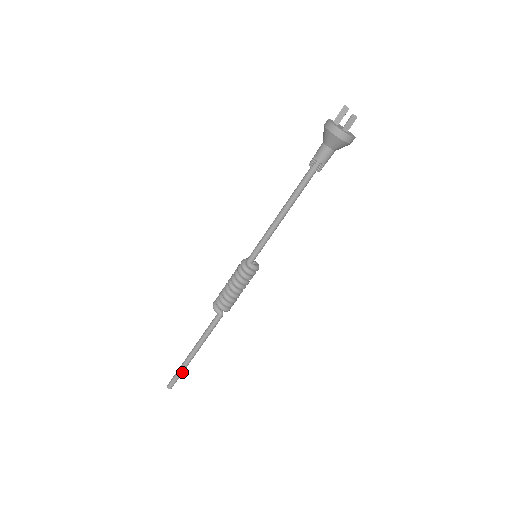
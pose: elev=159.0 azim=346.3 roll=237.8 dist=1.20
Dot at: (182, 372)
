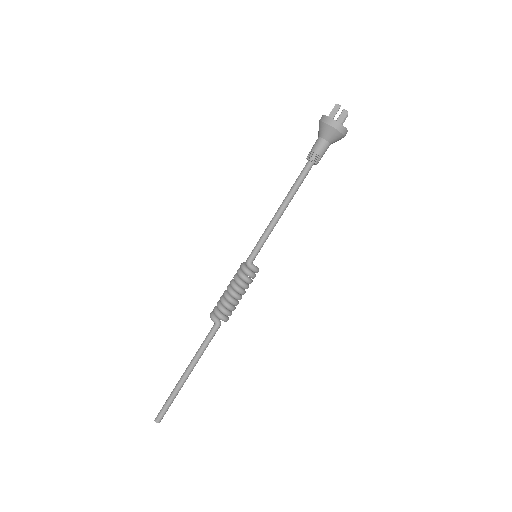
Dot at: (173, 399)
